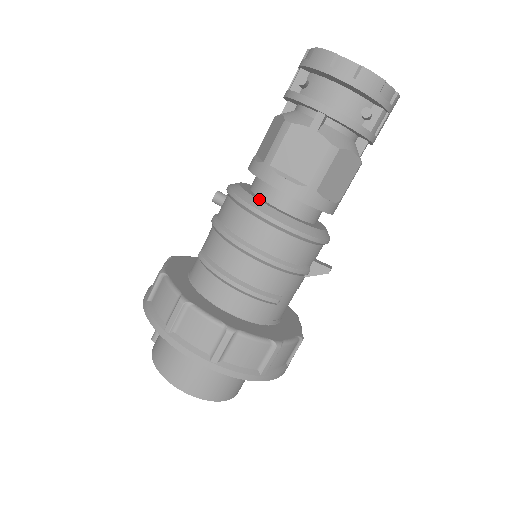
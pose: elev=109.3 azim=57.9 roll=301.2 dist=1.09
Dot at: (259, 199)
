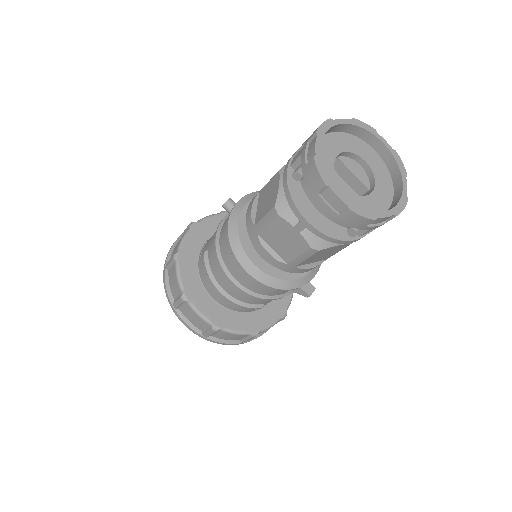
Dot at: (247, 251)
